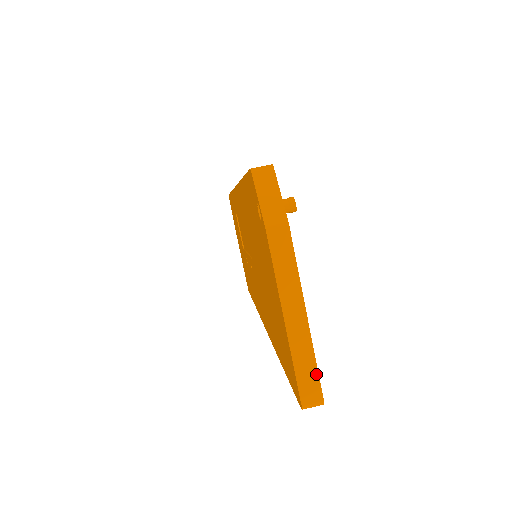
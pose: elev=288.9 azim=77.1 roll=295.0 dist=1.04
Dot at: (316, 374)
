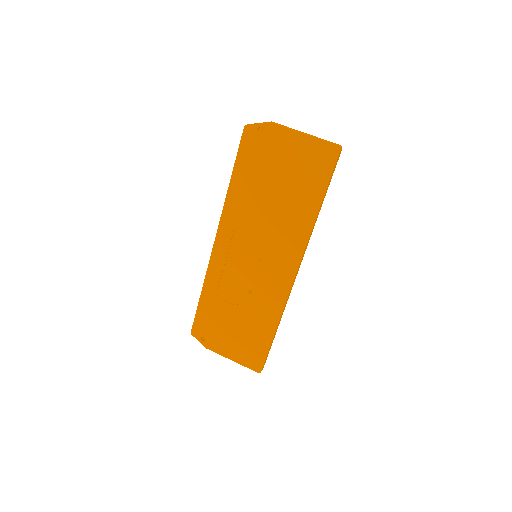
Dot at: (329, 141)
